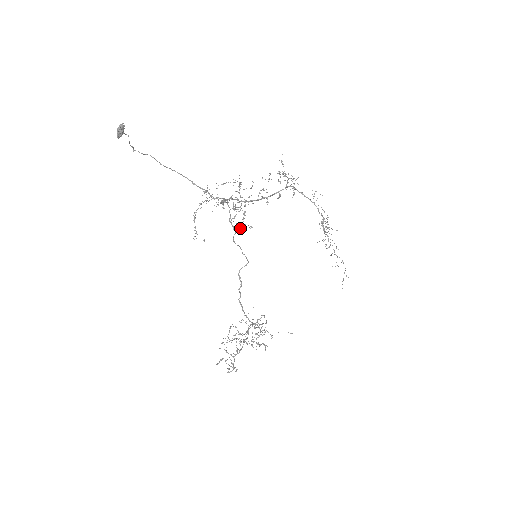
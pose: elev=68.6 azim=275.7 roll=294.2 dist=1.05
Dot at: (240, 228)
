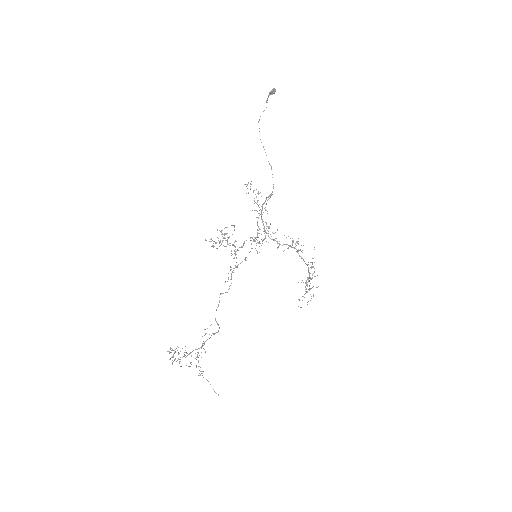
Dot at: occluded
